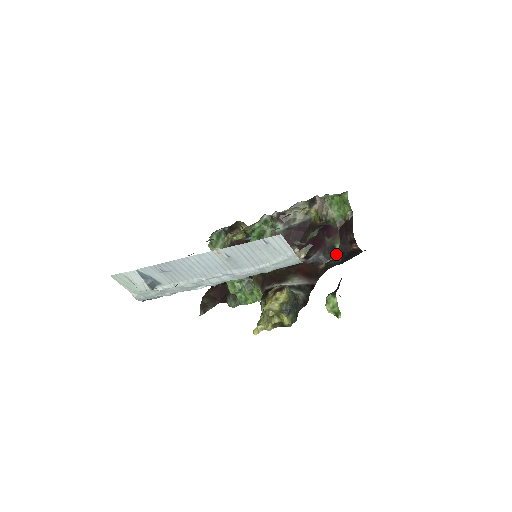
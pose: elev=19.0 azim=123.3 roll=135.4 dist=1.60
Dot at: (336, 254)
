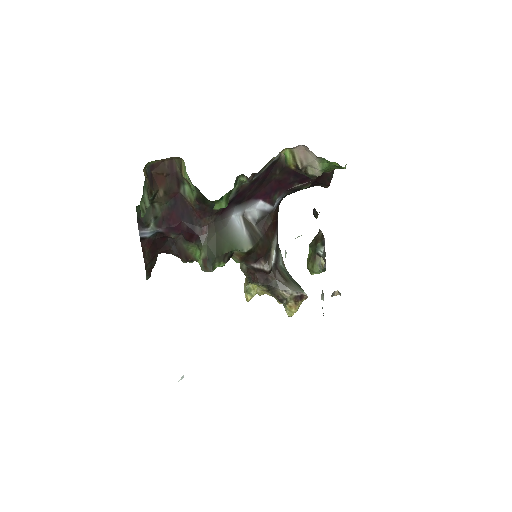
Dot at: occluded
